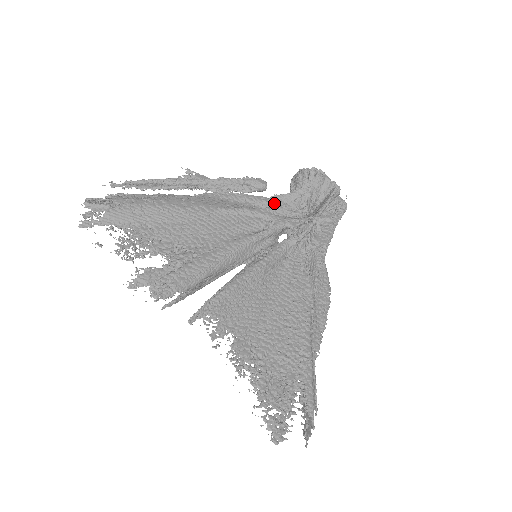
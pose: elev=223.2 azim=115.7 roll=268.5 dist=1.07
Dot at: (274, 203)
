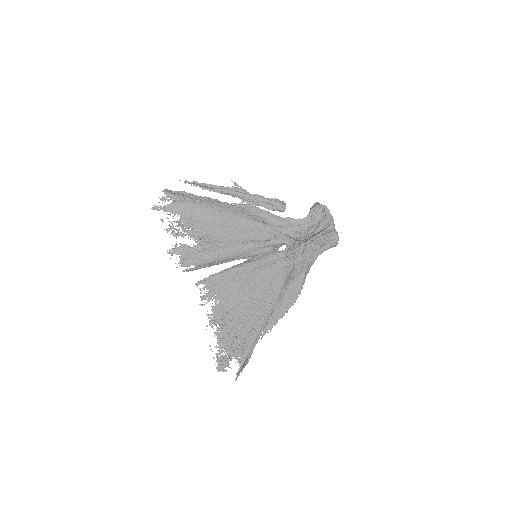
Dot at: (285, 223)
